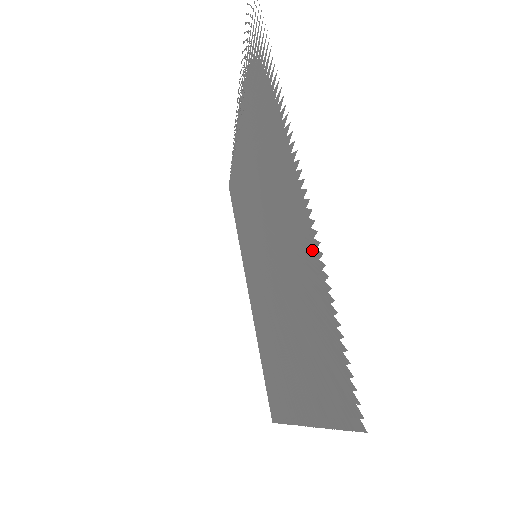
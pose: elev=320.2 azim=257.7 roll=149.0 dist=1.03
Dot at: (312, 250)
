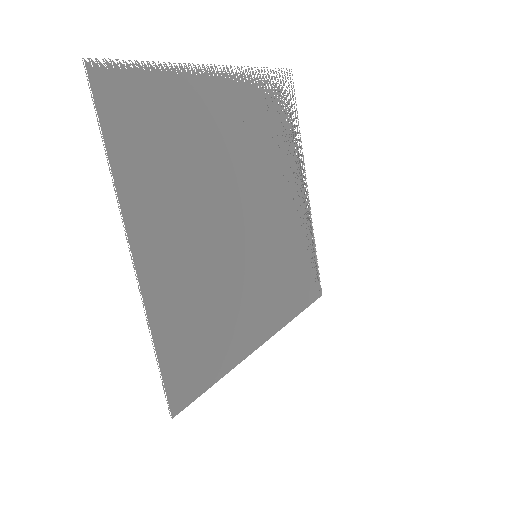
Dot at: (182, 81)
